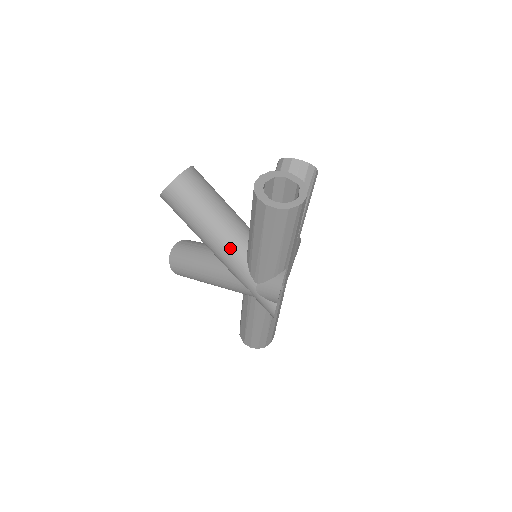
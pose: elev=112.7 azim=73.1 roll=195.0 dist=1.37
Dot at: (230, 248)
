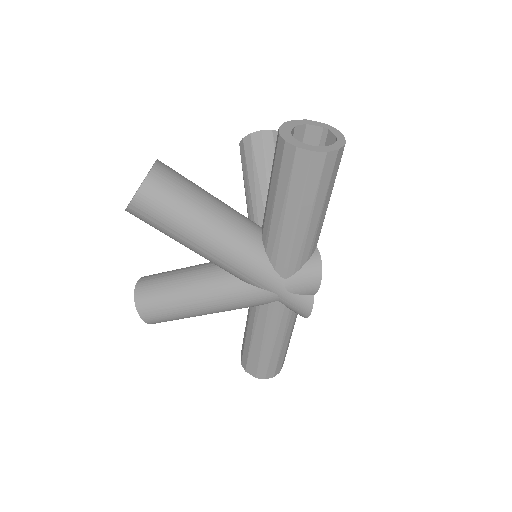
Dot at: (242, 245)
